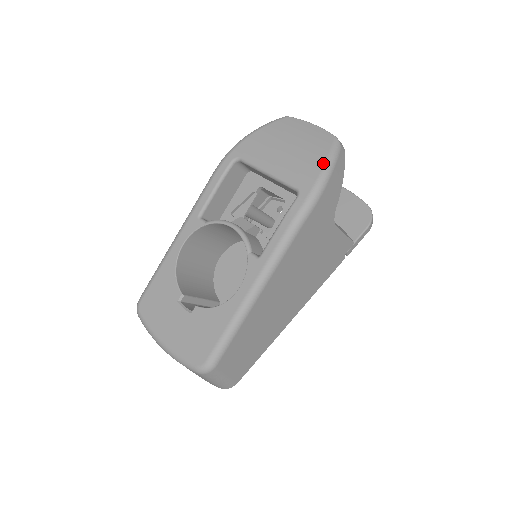
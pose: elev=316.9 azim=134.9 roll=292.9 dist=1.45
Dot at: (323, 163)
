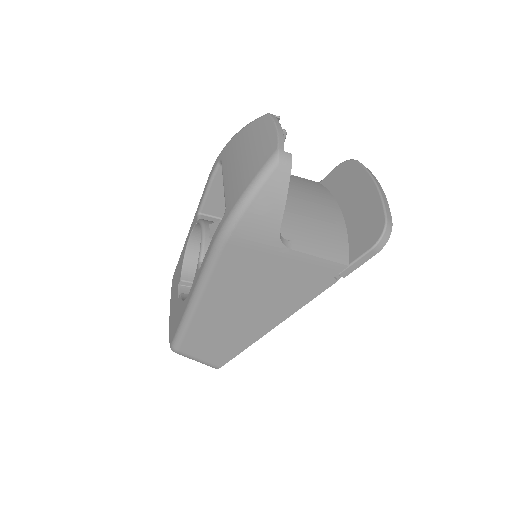
Dot at: (248, 184)
